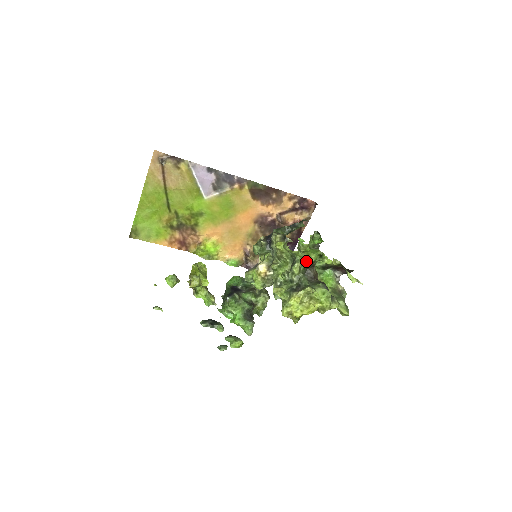
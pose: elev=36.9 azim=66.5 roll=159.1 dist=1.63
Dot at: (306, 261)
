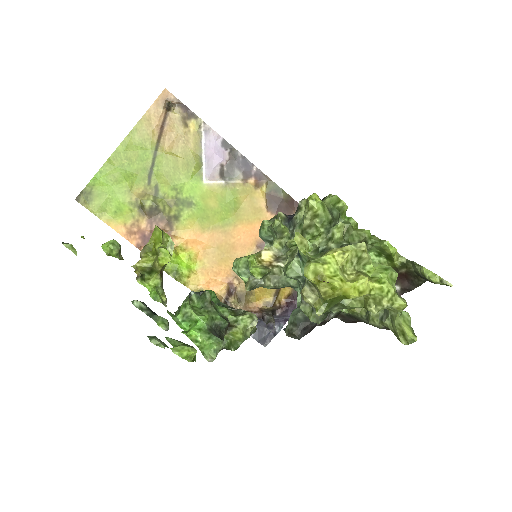
Dot at: (354, 231)
